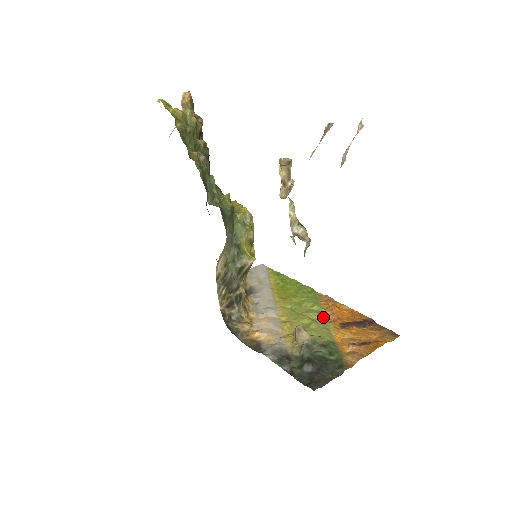
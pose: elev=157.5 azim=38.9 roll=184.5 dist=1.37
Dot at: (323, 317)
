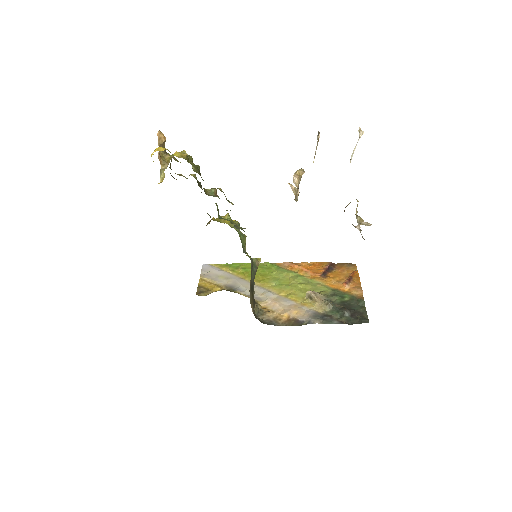
Dot at: (304, 278)
